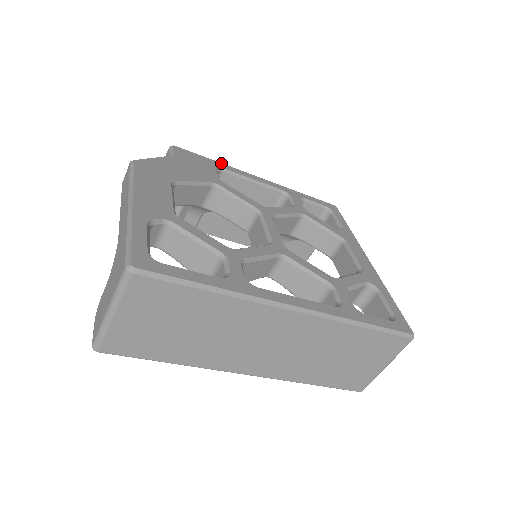
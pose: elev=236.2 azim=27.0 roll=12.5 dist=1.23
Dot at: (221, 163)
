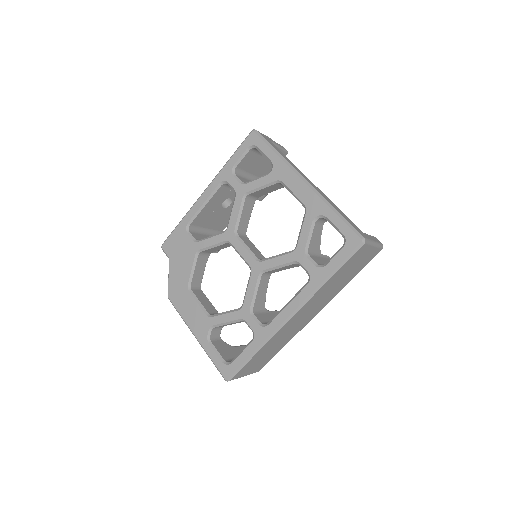
Dot at: (183, 219)
